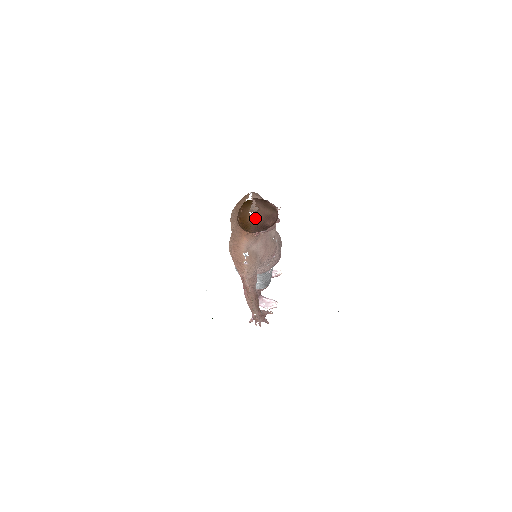
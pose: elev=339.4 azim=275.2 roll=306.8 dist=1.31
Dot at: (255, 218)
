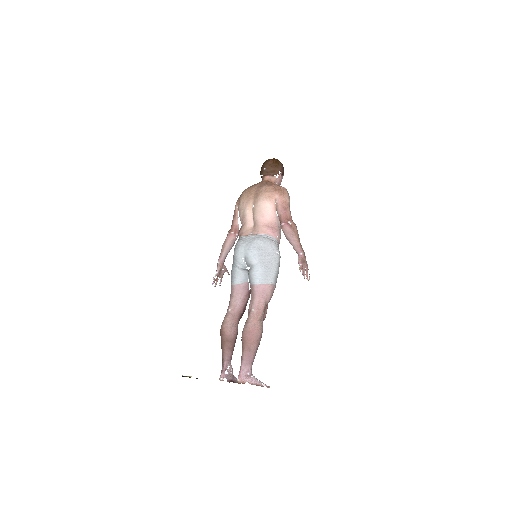
Dot at: occluded
